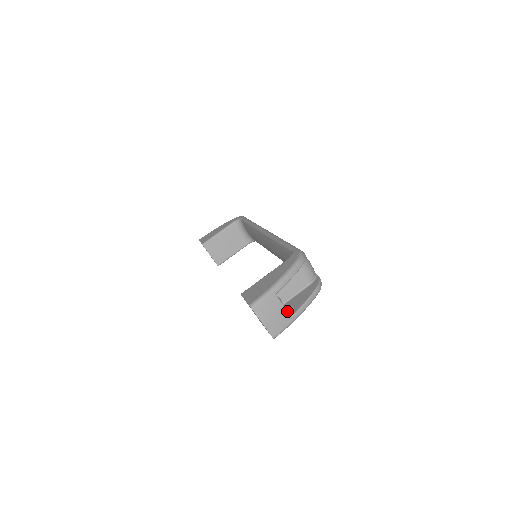
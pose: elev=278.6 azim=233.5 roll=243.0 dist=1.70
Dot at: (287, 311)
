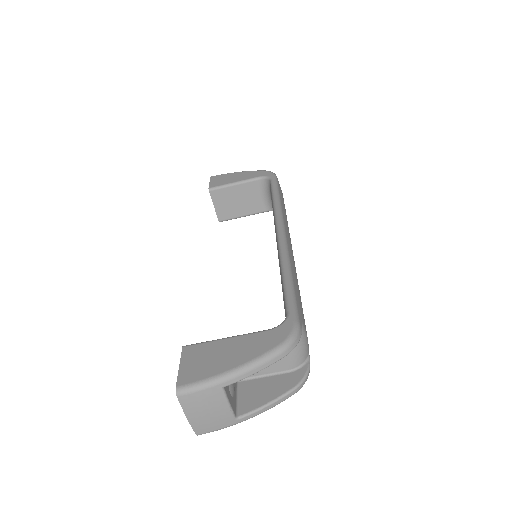
Dot at: (232, 411)
